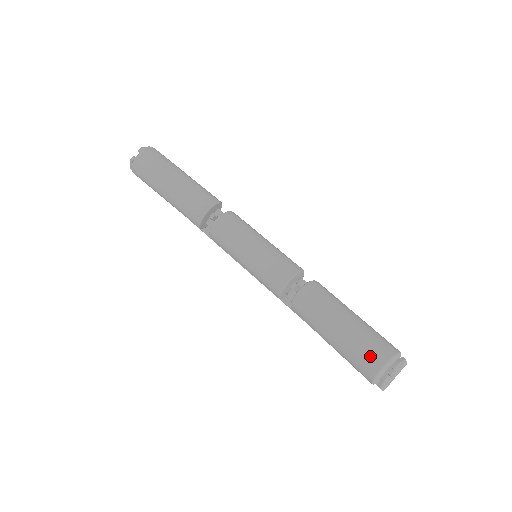
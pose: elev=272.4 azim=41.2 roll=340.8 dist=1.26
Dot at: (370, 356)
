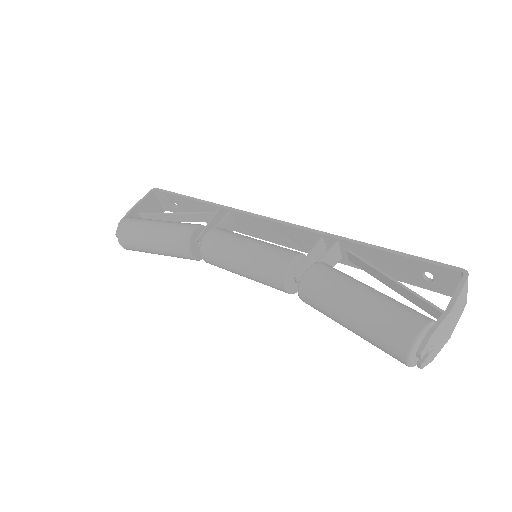
Dot at: (390, 355)
